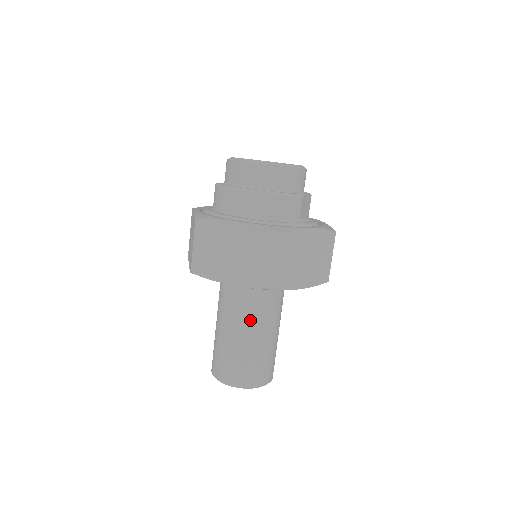
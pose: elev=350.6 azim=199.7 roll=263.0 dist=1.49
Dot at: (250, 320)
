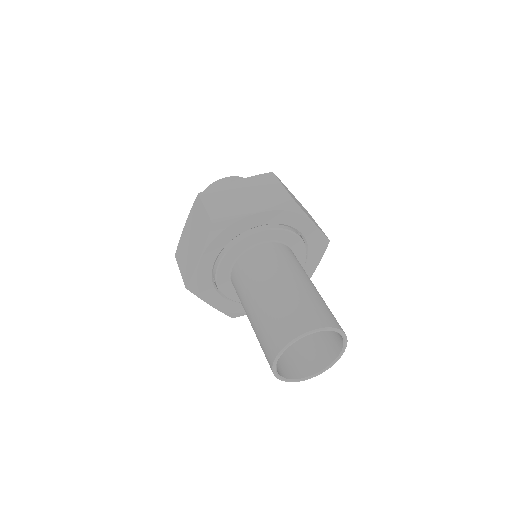
Dot at: (253, 283)
